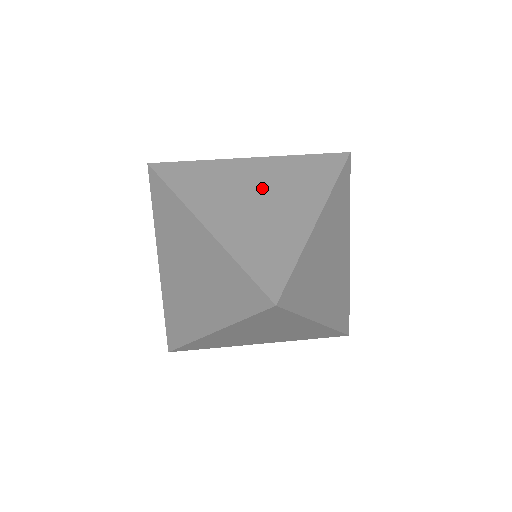
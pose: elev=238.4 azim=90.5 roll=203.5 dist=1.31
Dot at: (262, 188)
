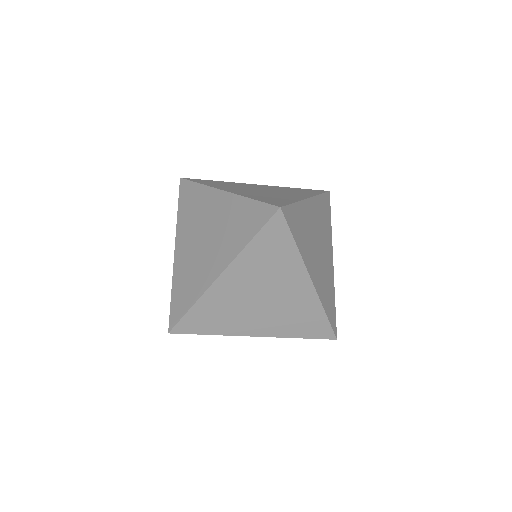
Dot at: (266, 189)
